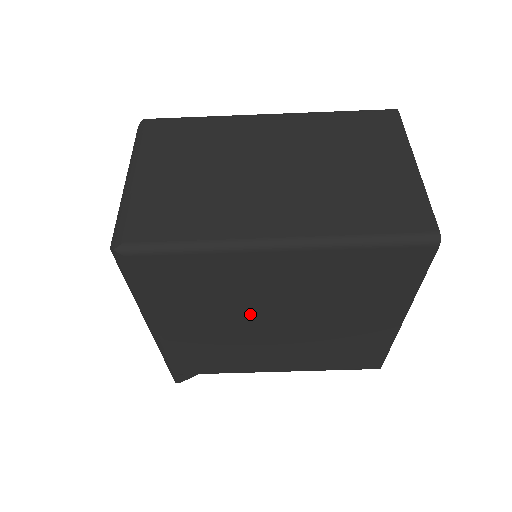
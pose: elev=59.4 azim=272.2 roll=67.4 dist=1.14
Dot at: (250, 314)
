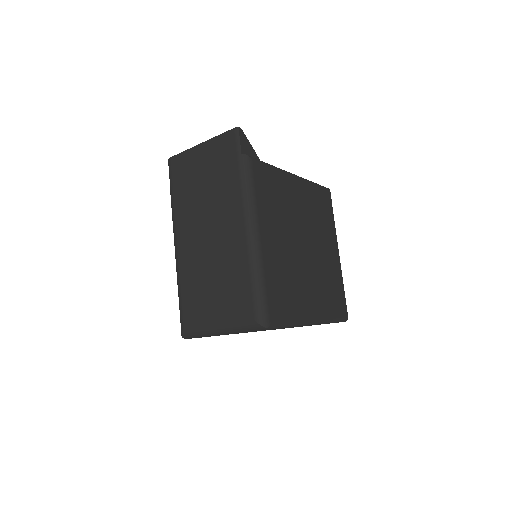
Dot at: occluded
